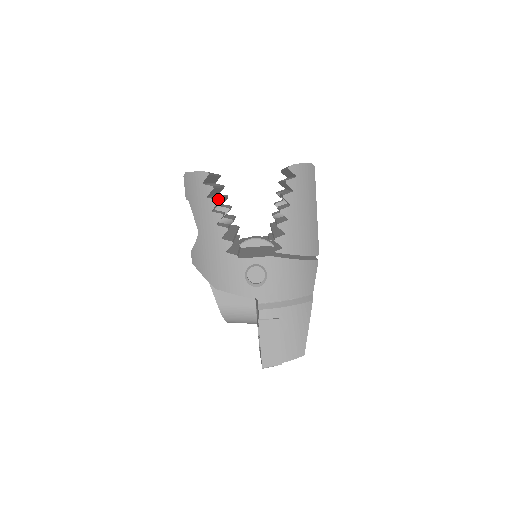
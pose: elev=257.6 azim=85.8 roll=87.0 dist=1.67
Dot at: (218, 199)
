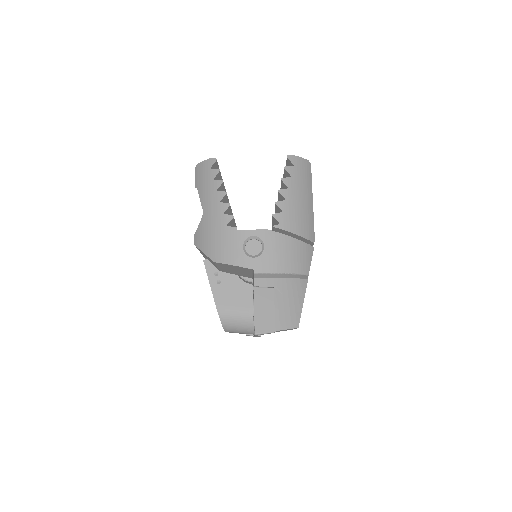
Dot at: occluded
